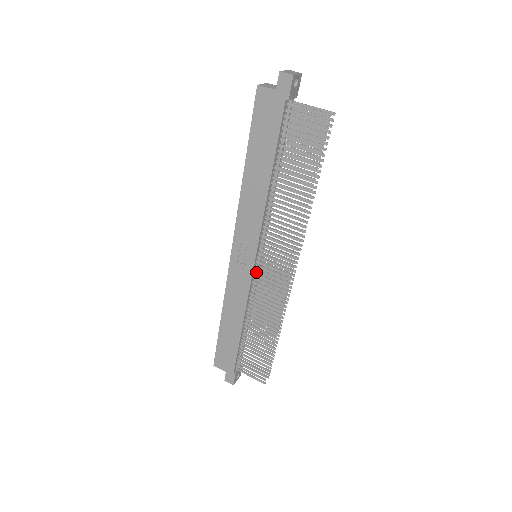
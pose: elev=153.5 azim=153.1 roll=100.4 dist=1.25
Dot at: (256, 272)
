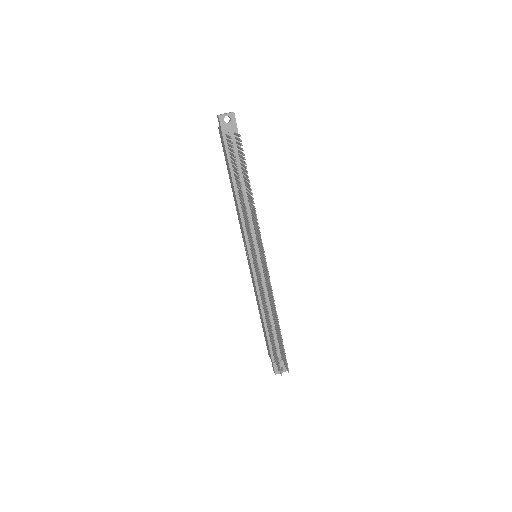
Dot at: occluded
